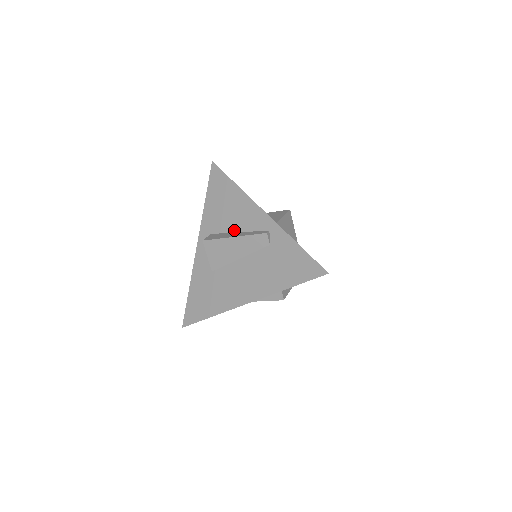
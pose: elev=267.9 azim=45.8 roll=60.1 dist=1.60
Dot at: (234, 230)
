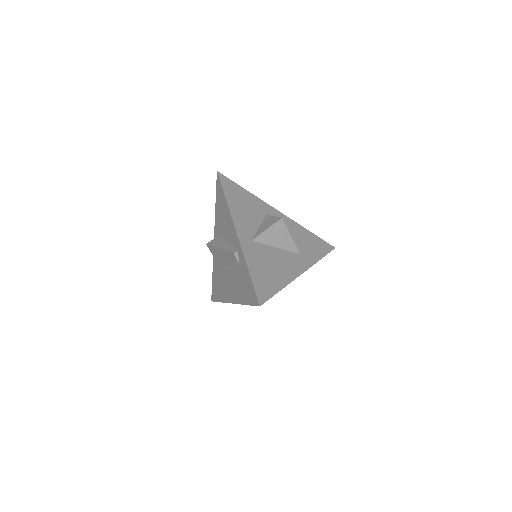
Dot at: (226, 239)
